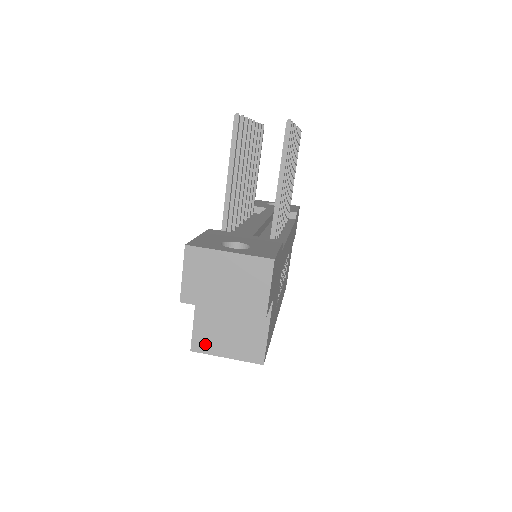
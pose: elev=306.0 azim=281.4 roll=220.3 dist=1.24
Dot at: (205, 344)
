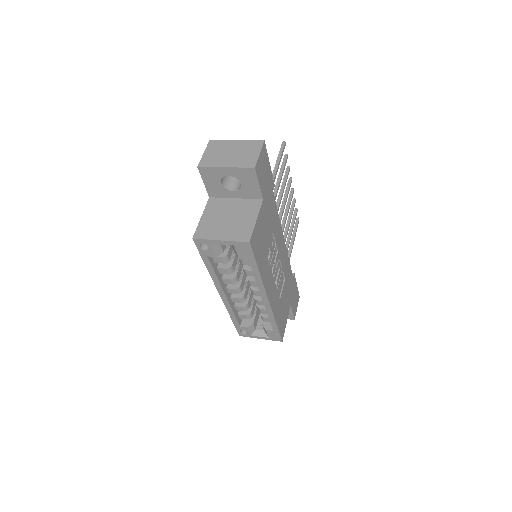
Dot at: (205, 233)
